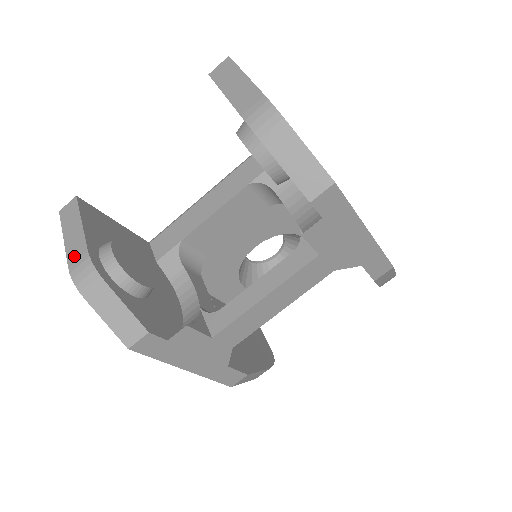
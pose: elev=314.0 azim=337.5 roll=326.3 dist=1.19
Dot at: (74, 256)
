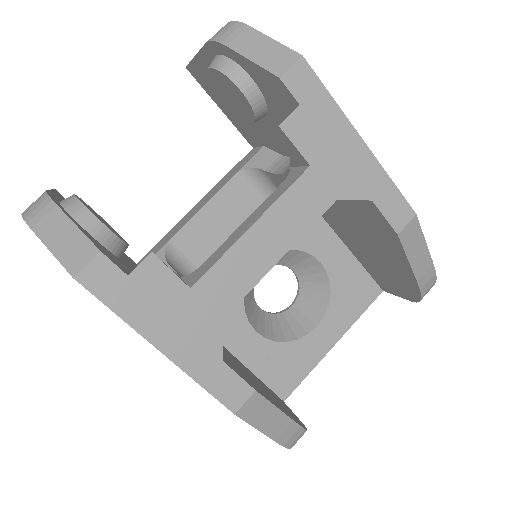
Dot at: occluded
